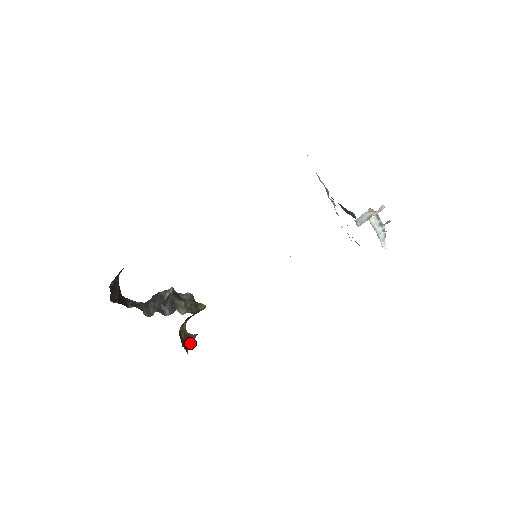
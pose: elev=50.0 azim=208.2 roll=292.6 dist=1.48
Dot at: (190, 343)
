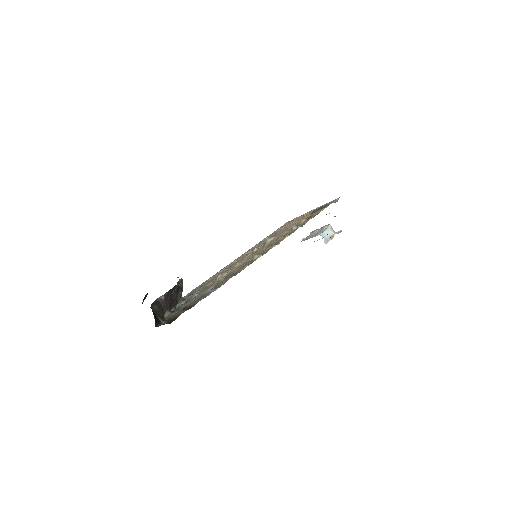
Dot at: occluded
